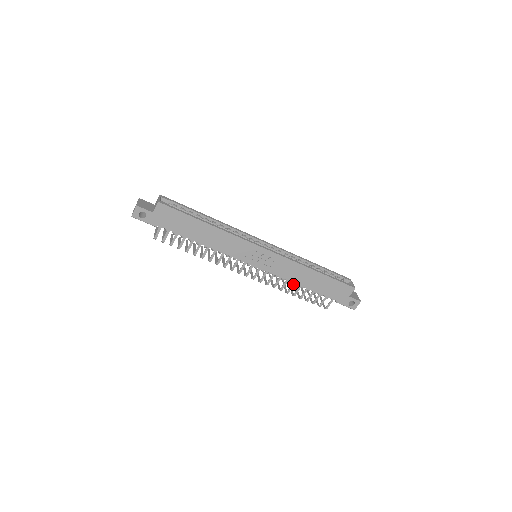
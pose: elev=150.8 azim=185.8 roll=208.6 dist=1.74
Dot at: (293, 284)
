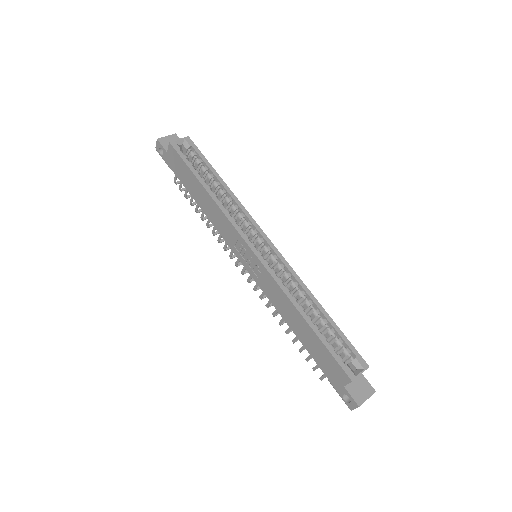
Dot at: occluded
